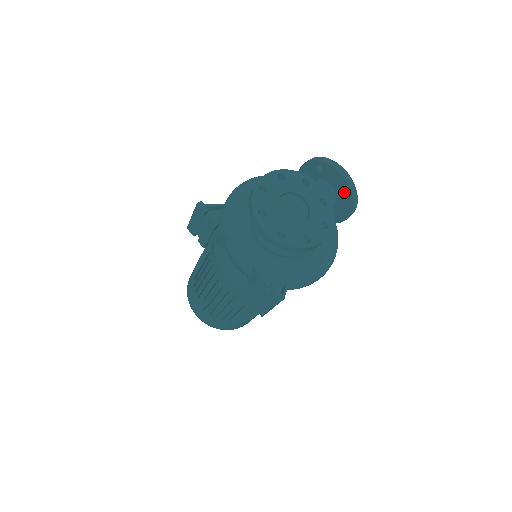
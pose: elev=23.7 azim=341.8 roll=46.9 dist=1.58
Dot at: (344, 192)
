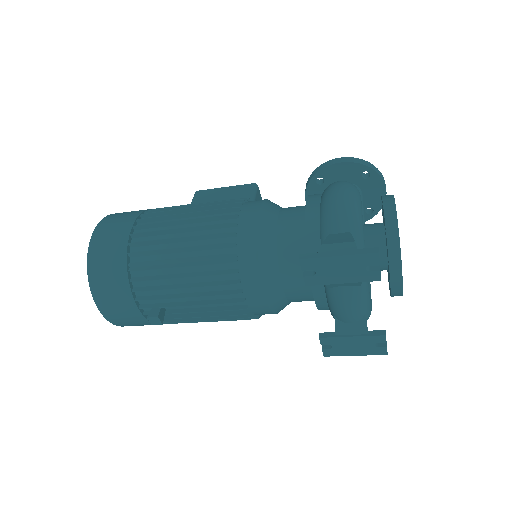
Dot at: (372, 206)
